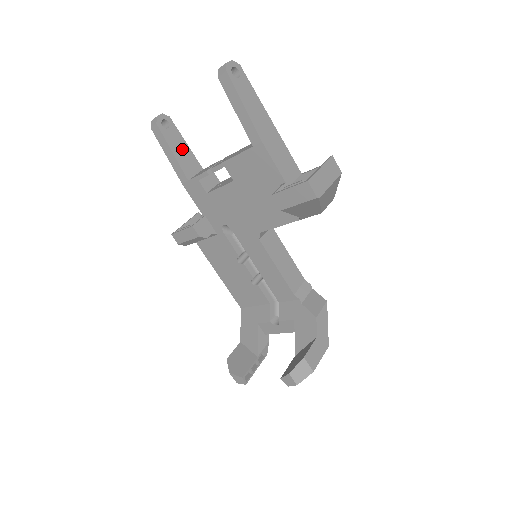
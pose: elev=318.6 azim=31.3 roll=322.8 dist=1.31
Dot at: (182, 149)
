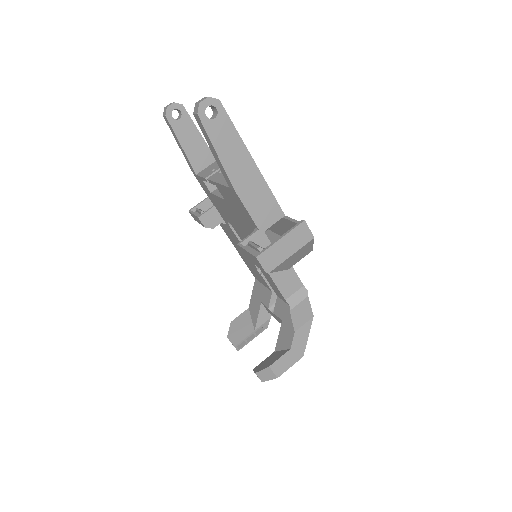
Dot at: (194, 140)
